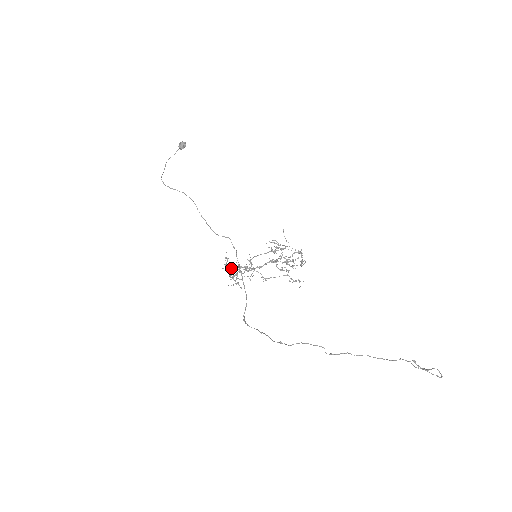
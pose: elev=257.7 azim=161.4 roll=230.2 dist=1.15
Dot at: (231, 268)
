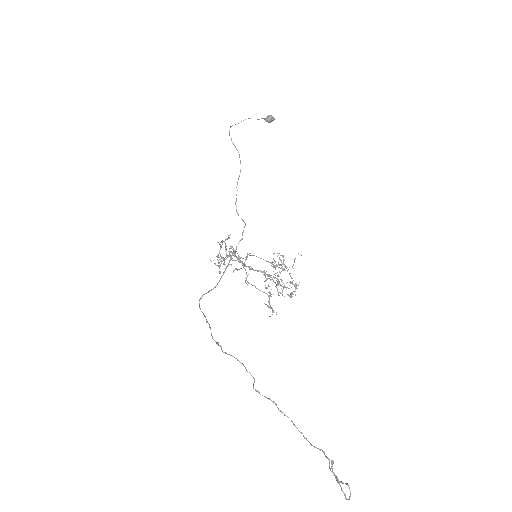
Dot at: occluded
